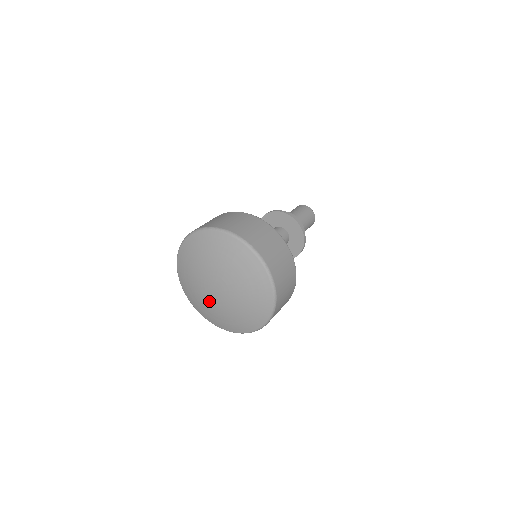
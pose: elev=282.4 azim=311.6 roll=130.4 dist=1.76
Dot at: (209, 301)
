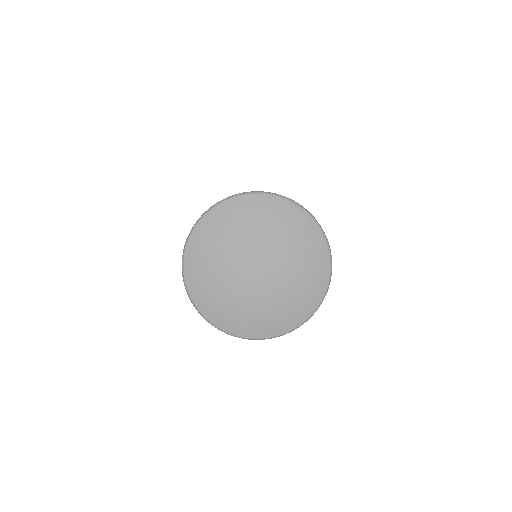
Dot at: (259, 298)
